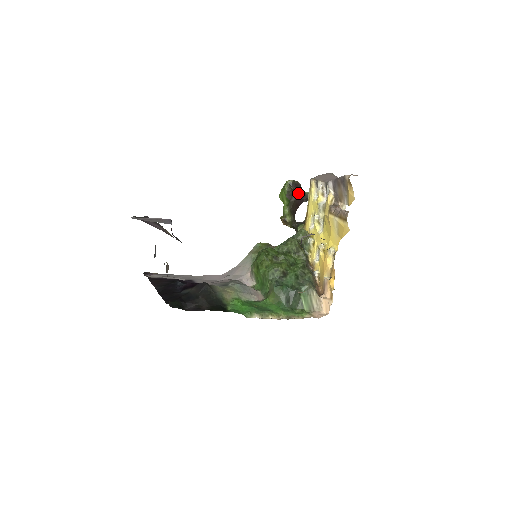
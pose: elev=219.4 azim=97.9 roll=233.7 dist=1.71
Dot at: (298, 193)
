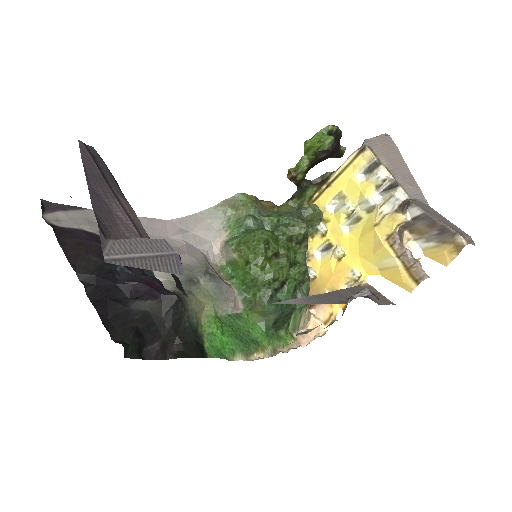
Dot at: (334, 149)
